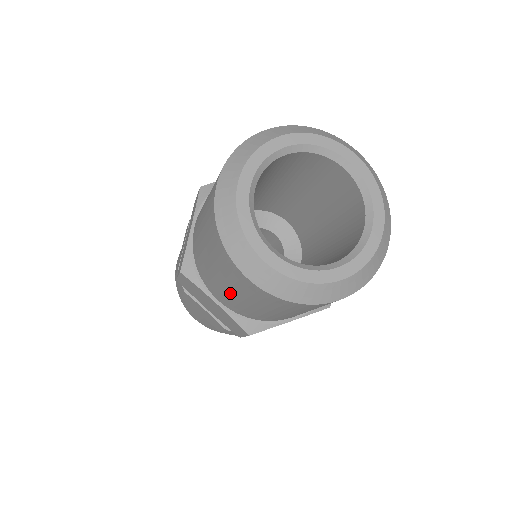
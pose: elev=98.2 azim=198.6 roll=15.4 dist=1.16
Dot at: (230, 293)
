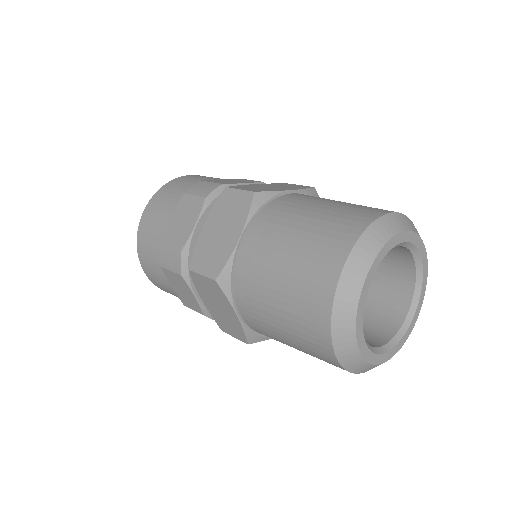
Dot at: (277, 330)
